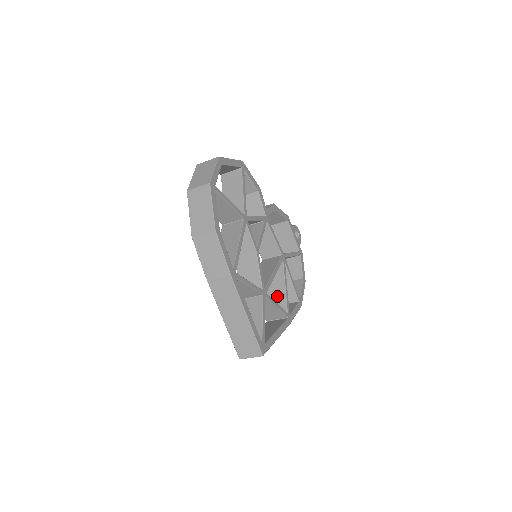
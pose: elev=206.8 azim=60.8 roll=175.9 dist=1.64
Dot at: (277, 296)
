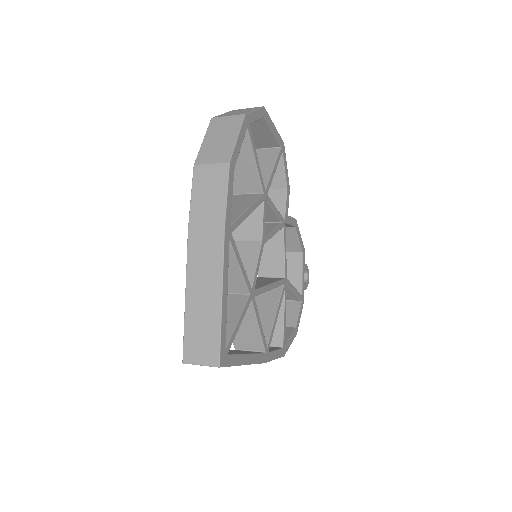
Dot at: (261, 323)
